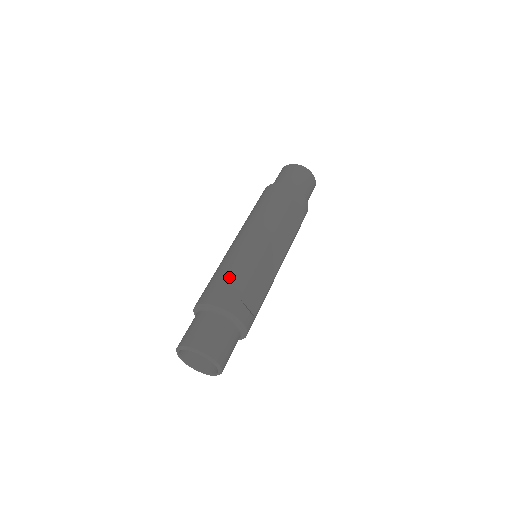
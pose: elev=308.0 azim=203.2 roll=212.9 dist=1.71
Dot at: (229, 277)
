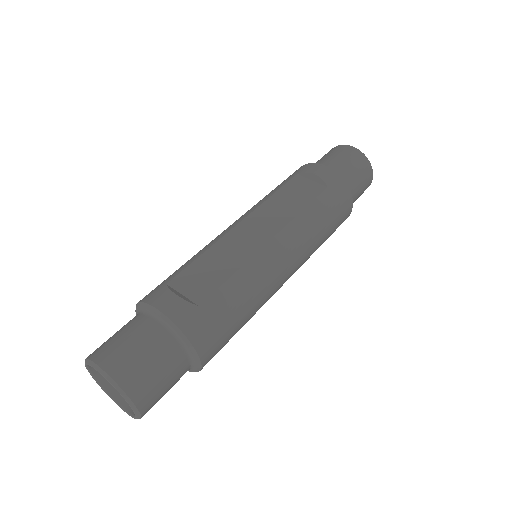
Dot at: occluded
